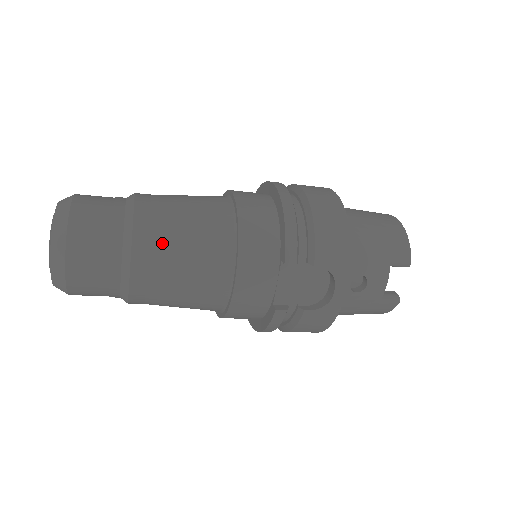
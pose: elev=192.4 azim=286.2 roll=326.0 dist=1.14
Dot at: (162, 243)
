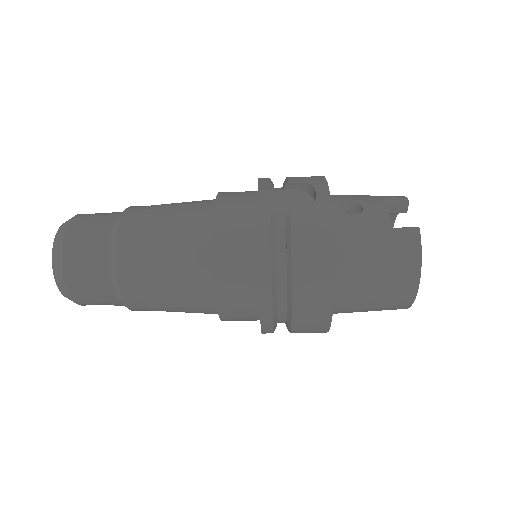
Dot at: (153, 206)
